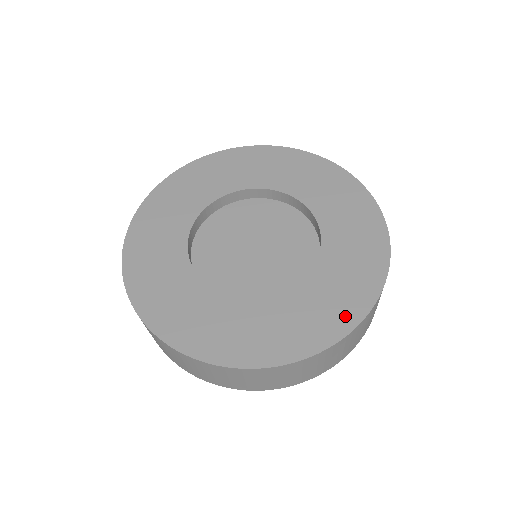
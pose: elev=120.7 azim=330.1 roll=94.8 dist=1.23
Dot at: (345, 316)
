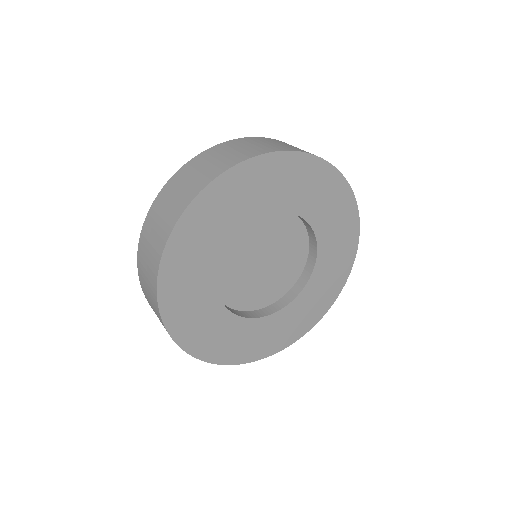
Dot at: (302, 328)
